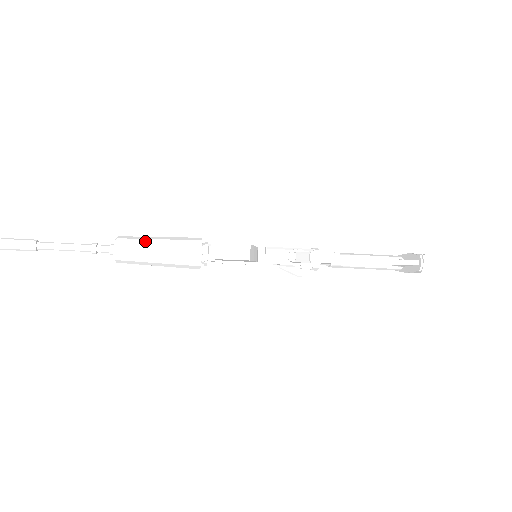
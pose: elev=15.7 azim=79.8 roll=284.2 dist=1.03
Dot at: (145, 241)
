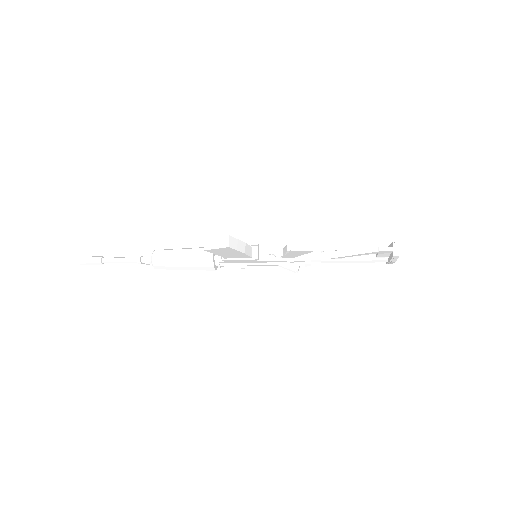
Dot at: (173, 251)
